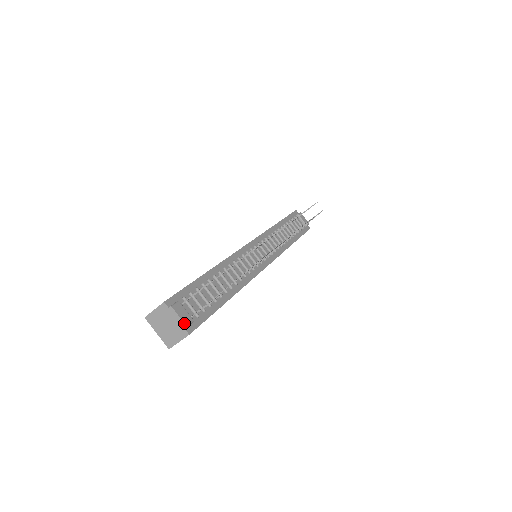
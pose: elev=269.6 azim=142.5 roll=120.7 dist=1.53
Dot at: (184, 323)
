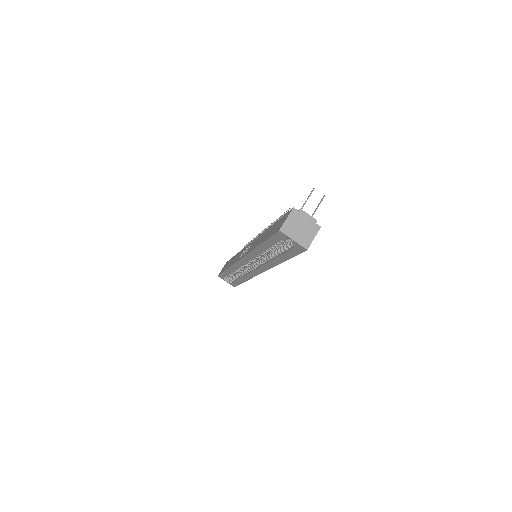
Dot at: (314, 218)
